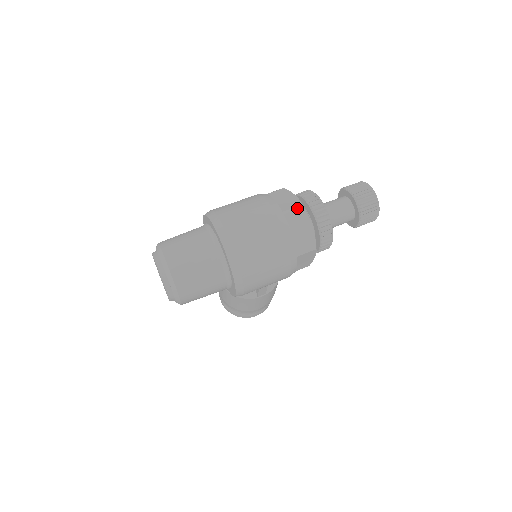
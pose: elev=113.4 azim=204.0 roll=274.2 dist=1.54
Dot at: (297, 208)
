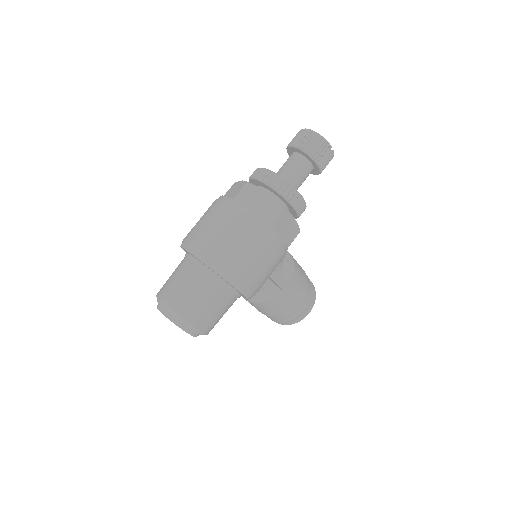
Dot at: (244, 188)
